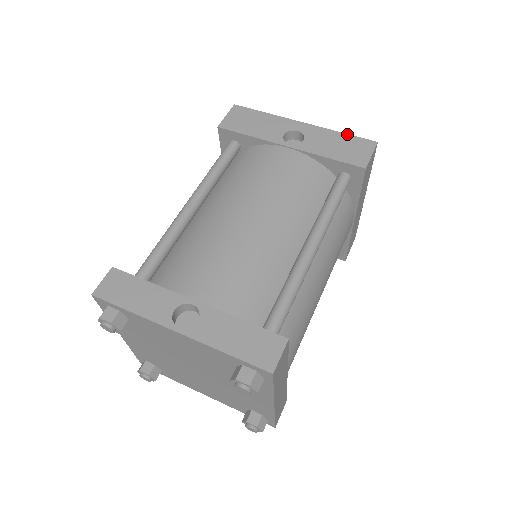
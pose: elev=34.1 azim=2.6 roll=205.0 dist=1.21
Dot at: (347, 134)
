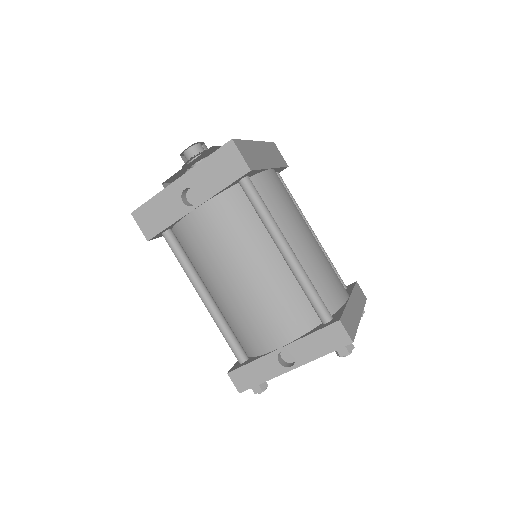
Dot at: (210, 156)
